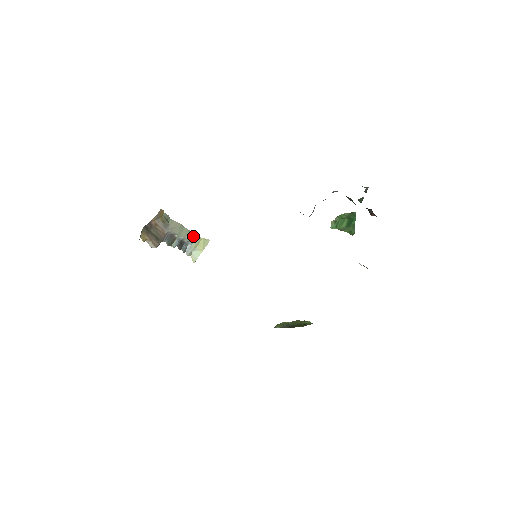
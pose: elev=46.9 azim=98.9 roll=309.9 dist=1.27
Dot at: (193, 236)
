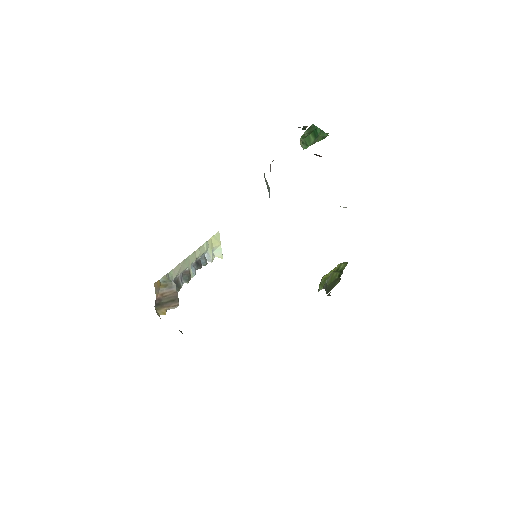
Dot at: (202, 248)
